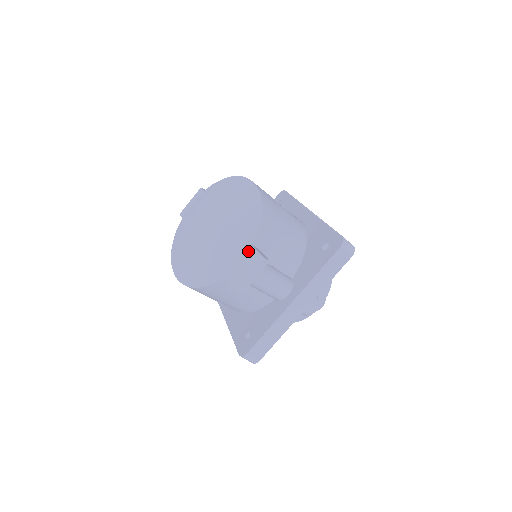
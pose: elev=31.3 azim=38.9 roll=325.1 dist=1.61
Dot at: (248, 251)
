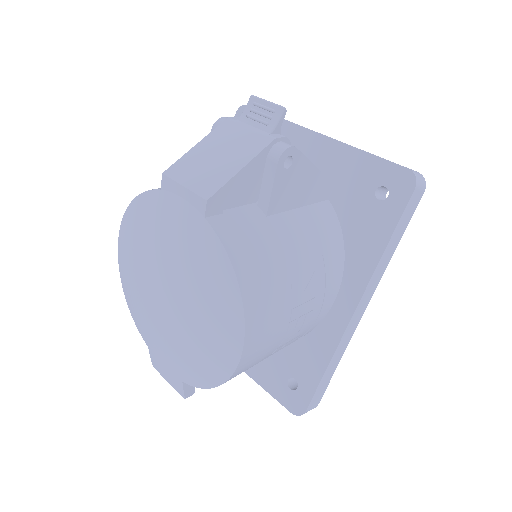
Dot at: (176, 379)
